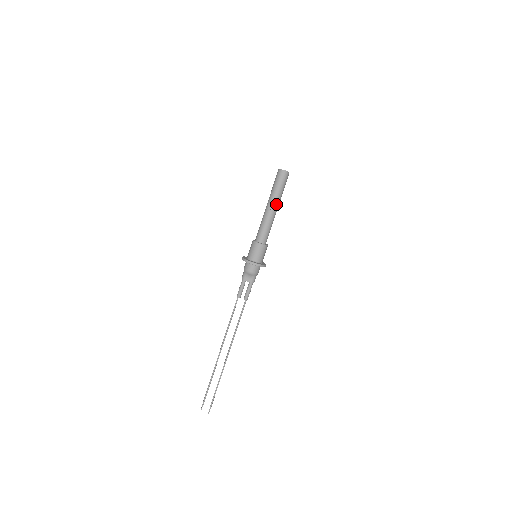
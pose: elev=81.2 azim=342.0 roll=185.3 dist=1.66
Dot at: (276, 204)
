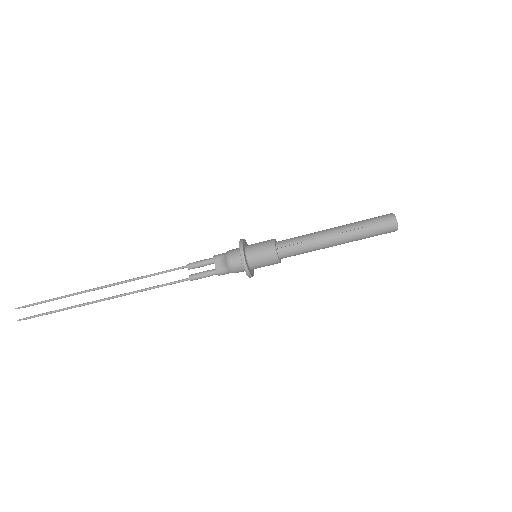
Dot at: (343, 238)
